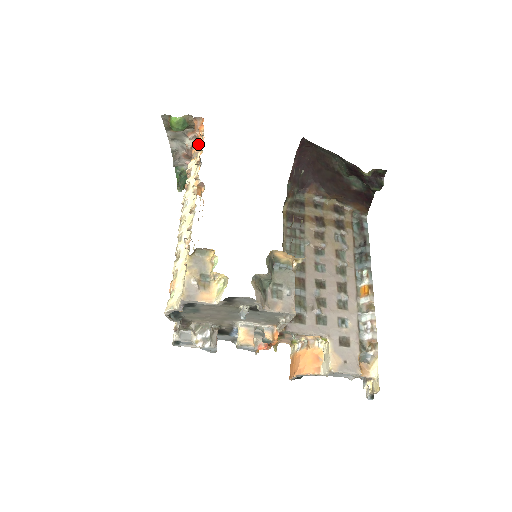
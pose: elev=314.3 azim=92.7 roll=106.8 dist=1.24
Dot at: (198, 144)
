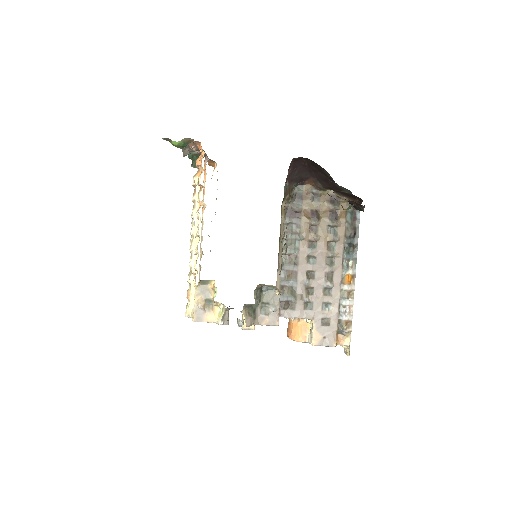
Dot at: occluded
